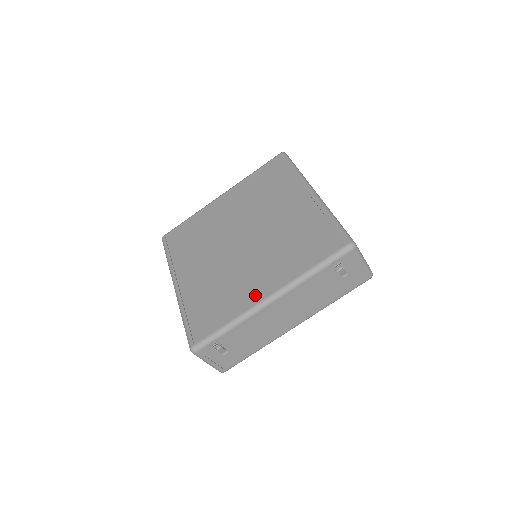
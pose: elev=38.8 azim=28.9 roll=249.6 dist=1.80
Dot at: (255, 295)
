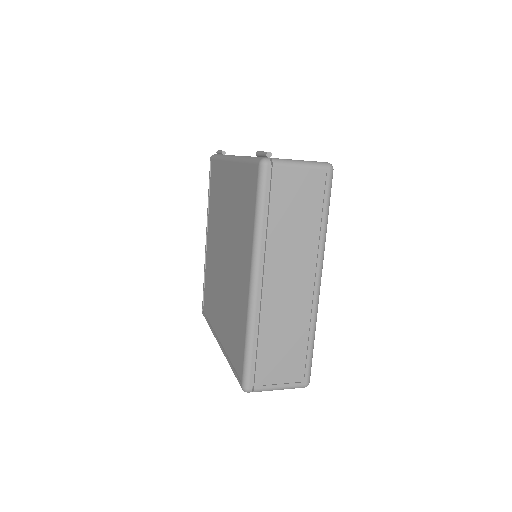
Dot at: (217, 328)
